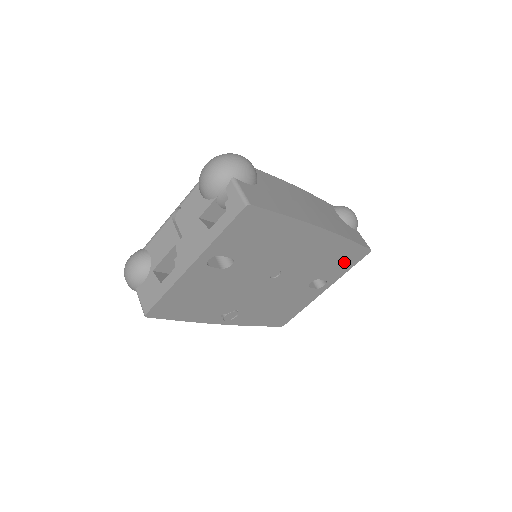
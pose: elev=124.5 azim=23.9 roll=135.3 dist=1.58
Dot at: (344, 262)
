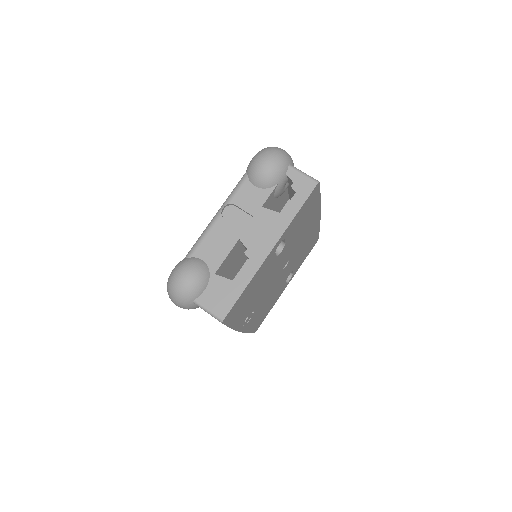
Dot at: (307, 252)
